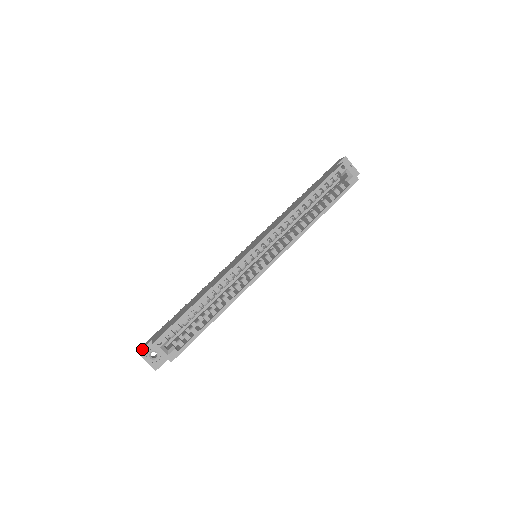
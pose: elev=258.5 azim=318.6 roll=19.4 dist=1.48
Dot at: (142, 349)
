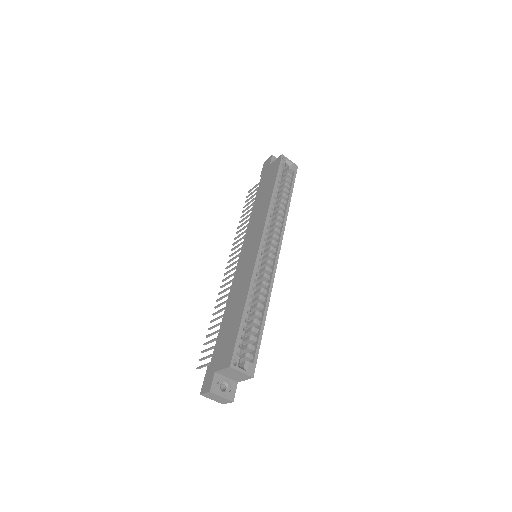
Dot at: (211, 386)
